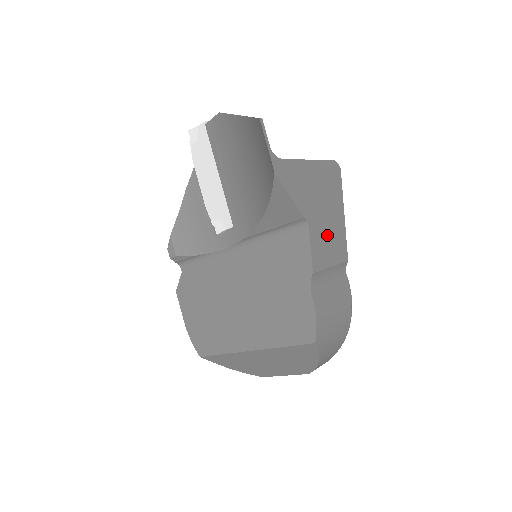
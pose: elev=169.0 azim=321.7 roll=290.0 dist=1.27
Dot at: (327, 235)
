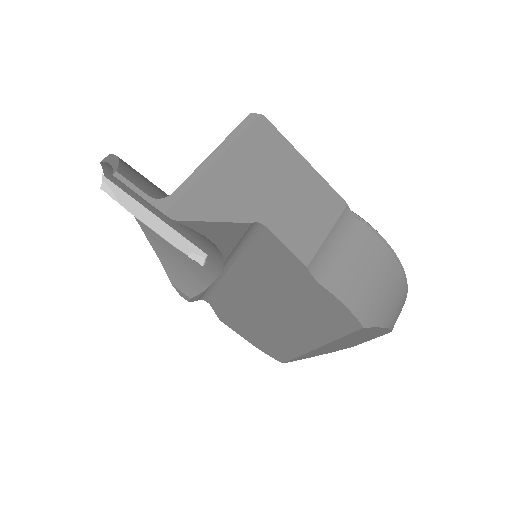
Dot at: (298, 208)
